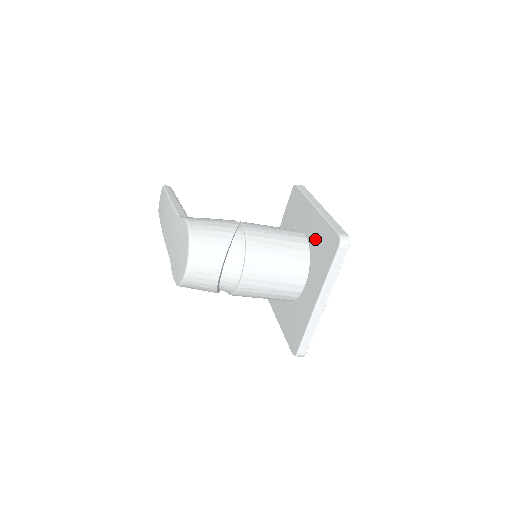
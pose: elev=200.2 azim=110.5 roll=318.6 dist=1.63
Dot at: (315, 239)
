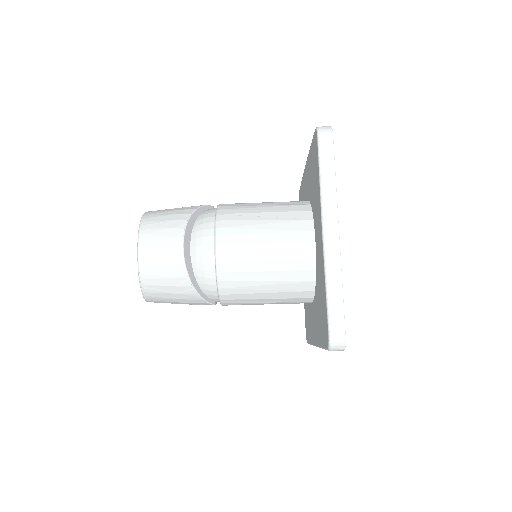
Dot at: (309, 183)
